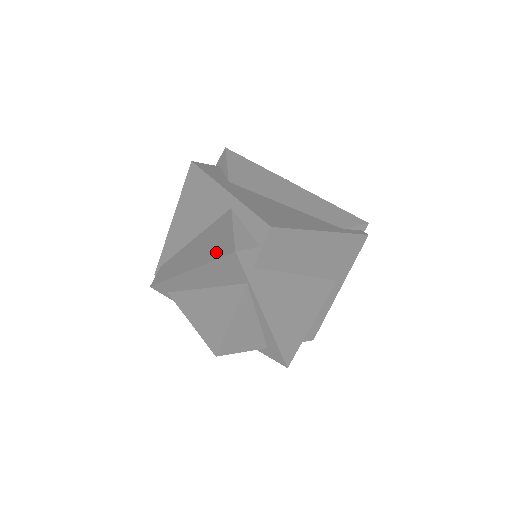
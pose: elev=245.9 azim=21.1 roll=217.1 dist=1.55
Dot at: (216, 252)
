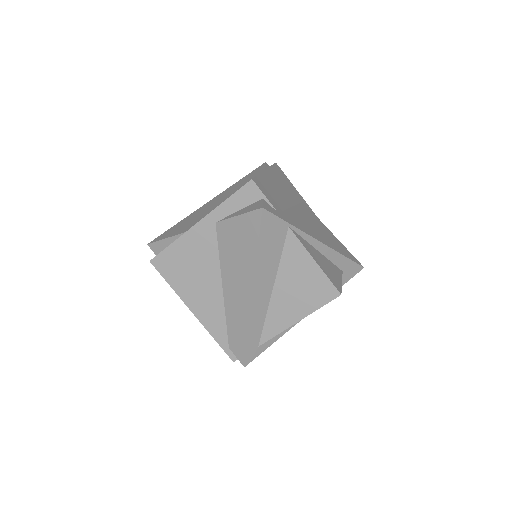
Dot at: (251, 240)
